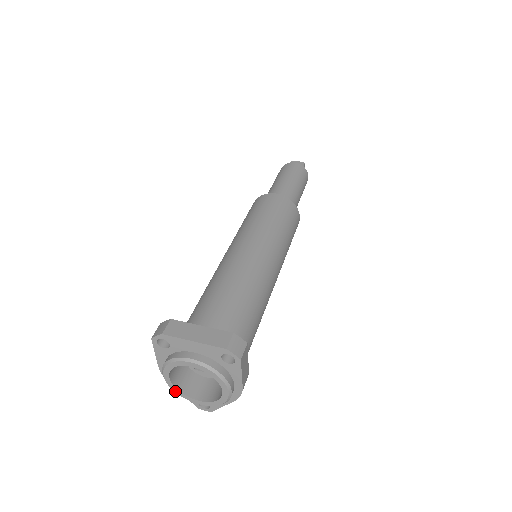
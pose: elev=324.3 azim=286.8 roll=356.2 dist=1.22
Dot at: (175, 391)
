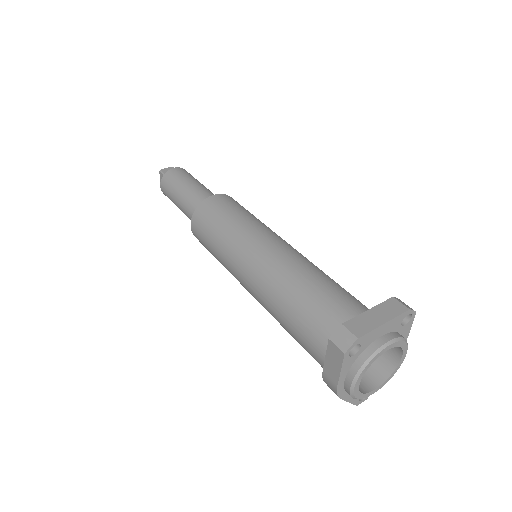
Dot at: (358, 397)
